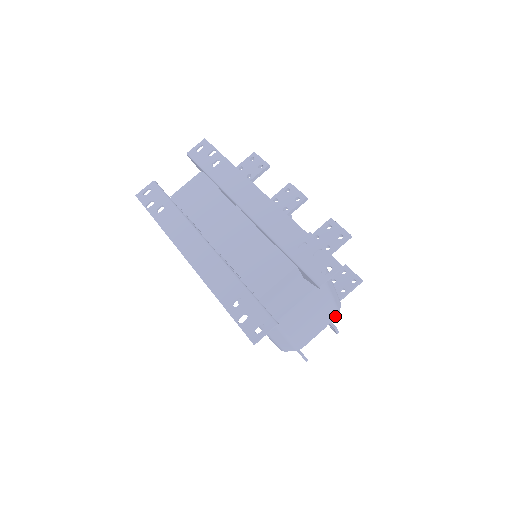
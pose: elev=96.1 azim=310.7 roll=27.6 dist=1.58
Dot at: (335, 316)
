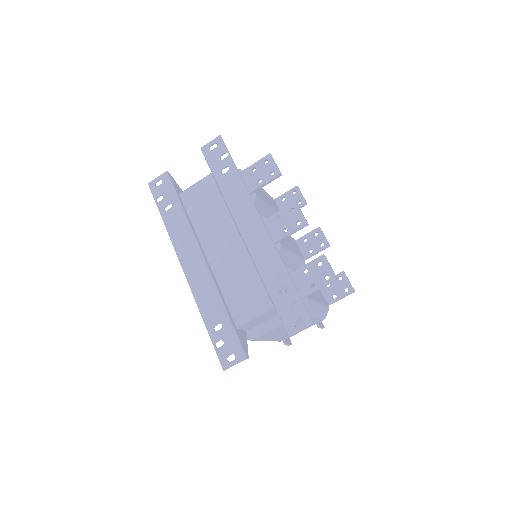
Dot at: (320, 321)
